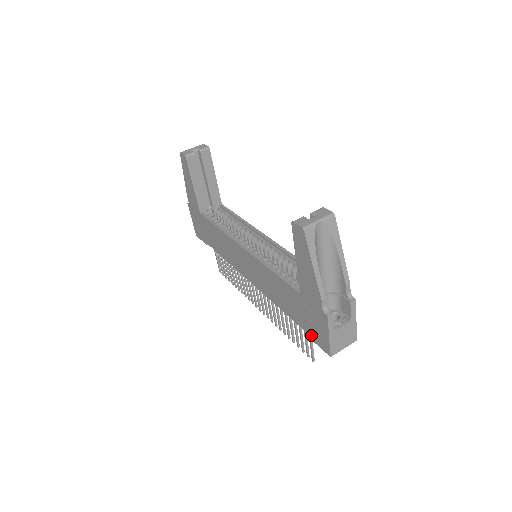
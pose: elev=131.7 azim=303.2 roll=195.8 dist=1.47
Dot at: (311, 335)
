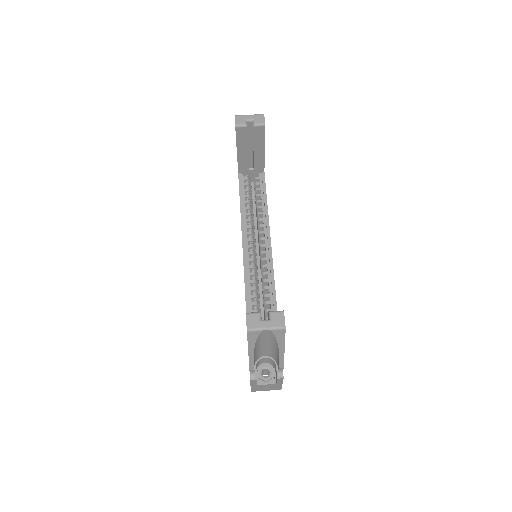
Dot at: occluded
